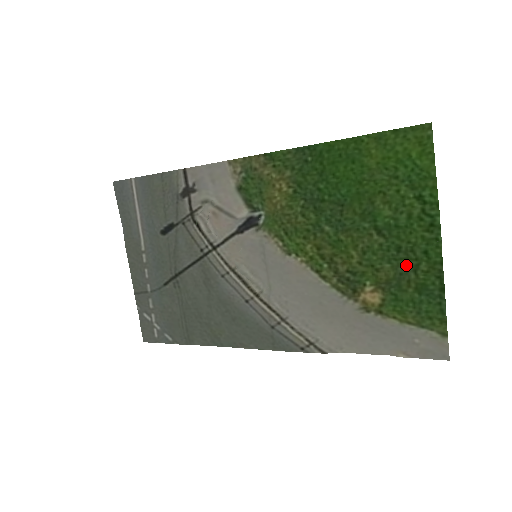
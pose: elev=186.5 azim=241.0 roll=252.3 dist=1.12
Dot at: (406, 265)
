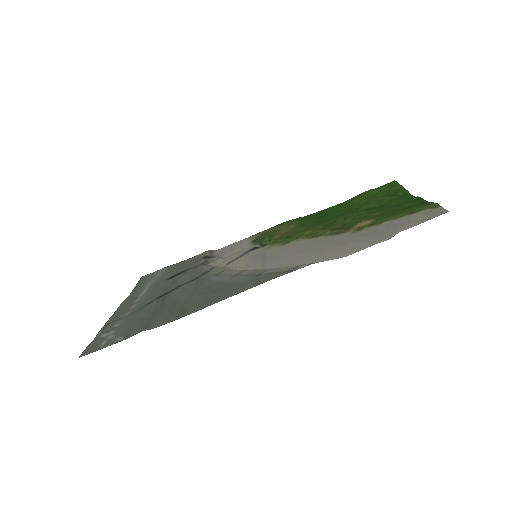
Dot at: (391, 208)
